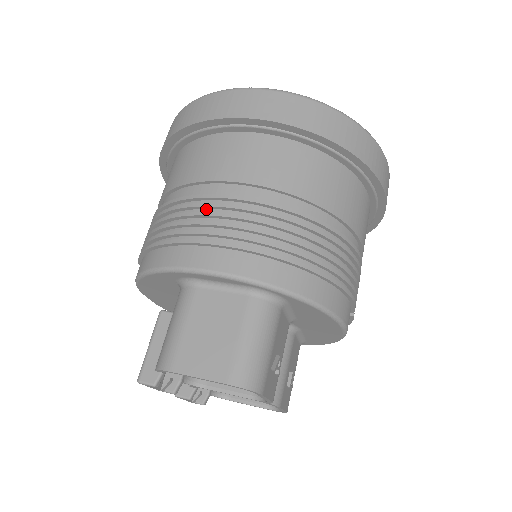
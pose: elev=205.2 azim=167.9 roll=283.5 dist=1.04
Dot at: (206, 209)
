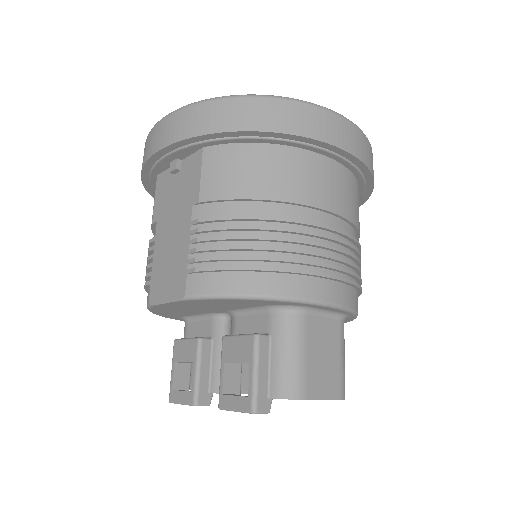
Dot at: (320, 239)
